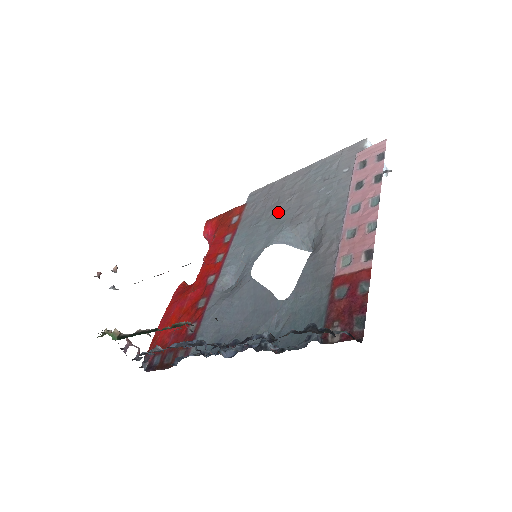
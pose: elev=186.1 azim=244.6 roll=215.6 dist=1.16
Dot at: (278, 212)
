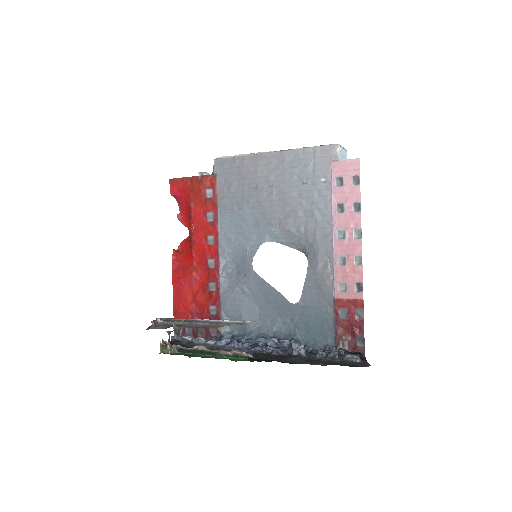
Dot at: (261, 205)
